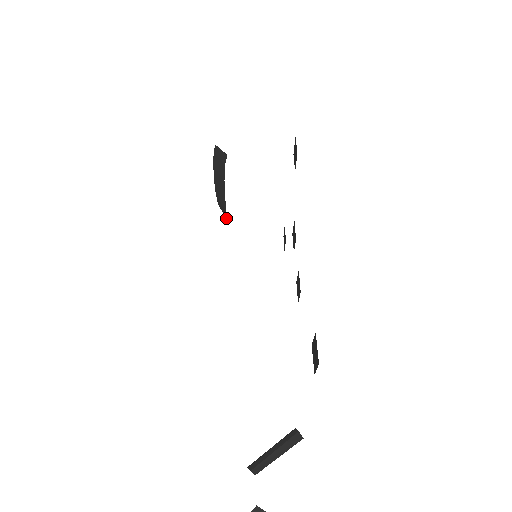
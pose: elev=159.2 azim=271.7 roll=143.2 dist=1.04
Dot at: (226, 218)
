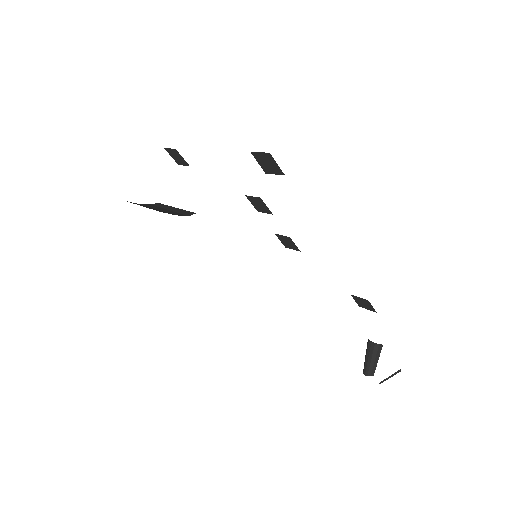
Dot at: occluded
